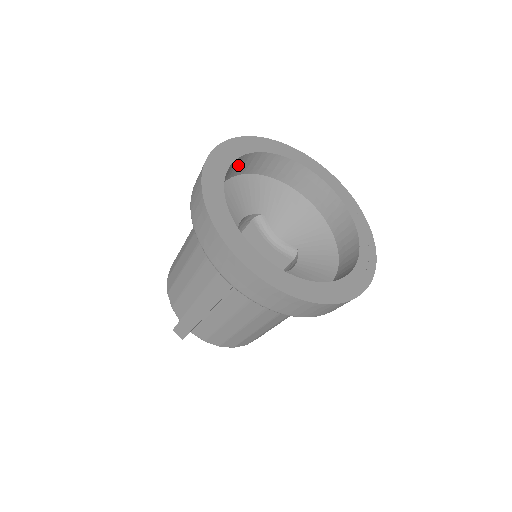
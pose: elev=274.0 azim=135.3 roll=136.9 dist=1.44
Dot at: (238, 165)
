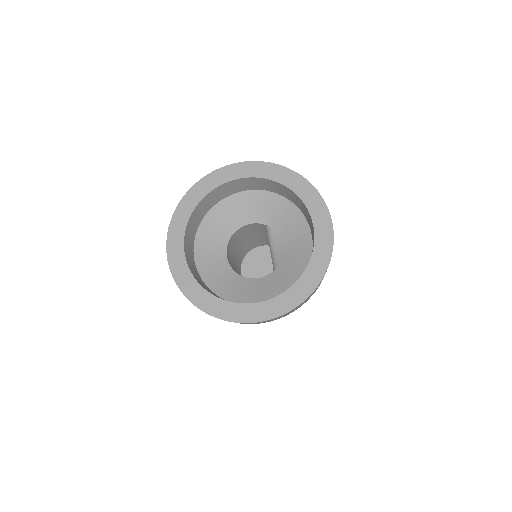
Dot at: (245, 183)
